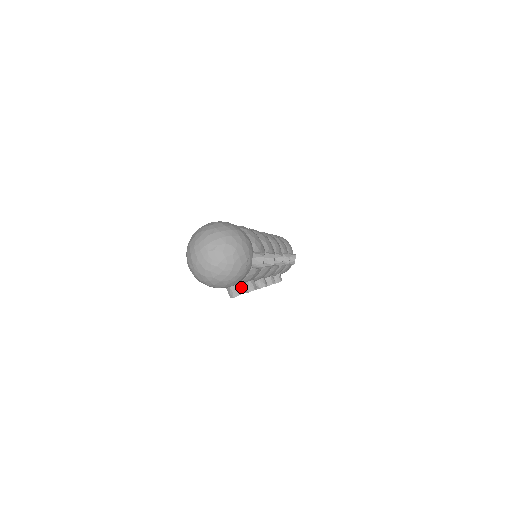
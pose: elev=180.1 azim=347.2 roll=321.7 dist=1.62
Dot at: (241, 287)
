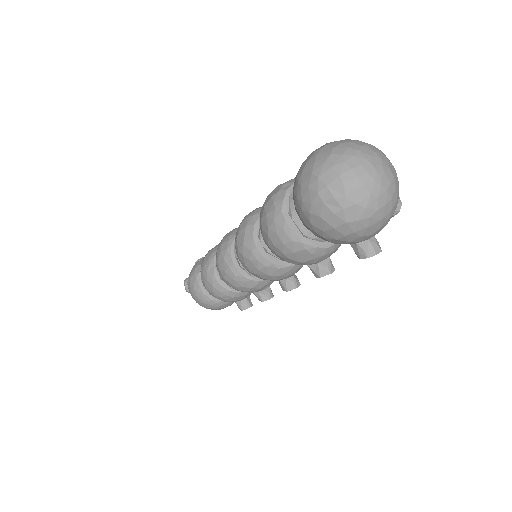
Dot at: (376, 241)
